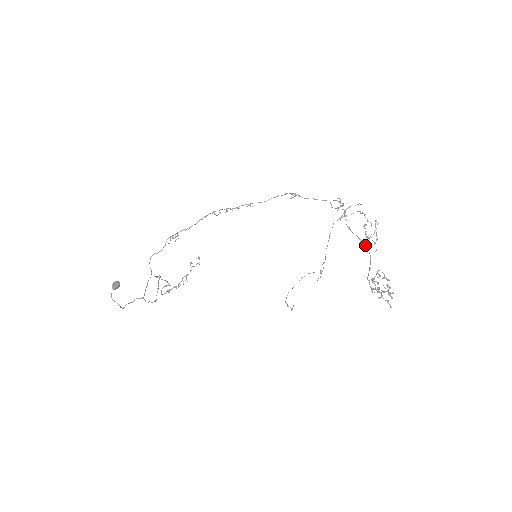
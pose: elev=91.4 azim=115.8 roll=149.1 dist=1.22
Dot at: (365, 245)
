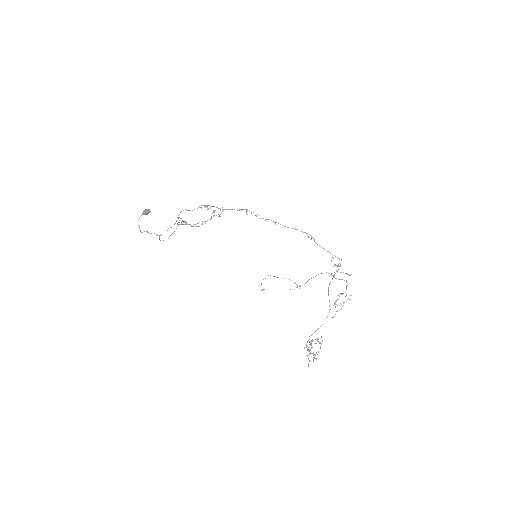
Dot at: (329, 309)
